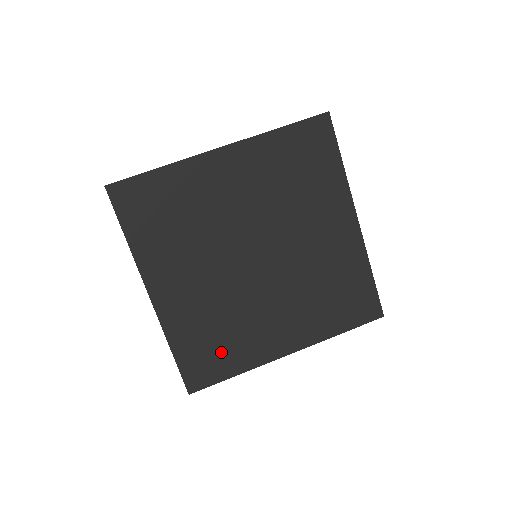
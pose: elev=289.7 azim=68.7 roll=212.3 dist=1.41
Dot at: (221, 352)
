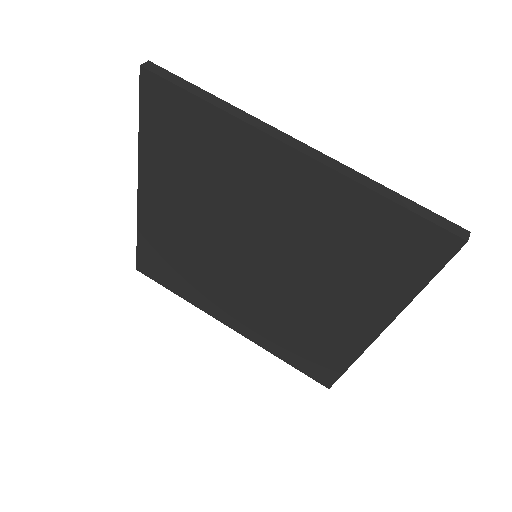
Dot at: (176, 275)
